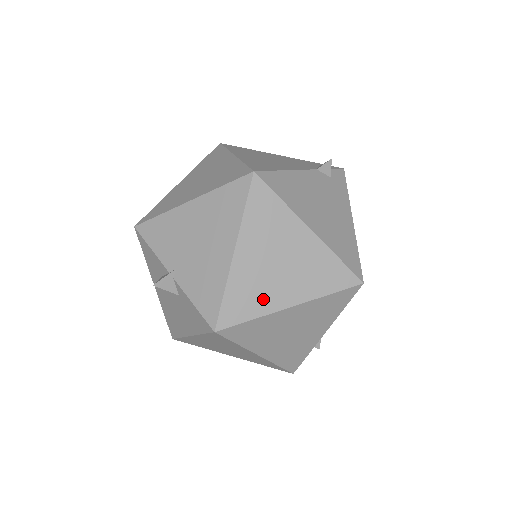
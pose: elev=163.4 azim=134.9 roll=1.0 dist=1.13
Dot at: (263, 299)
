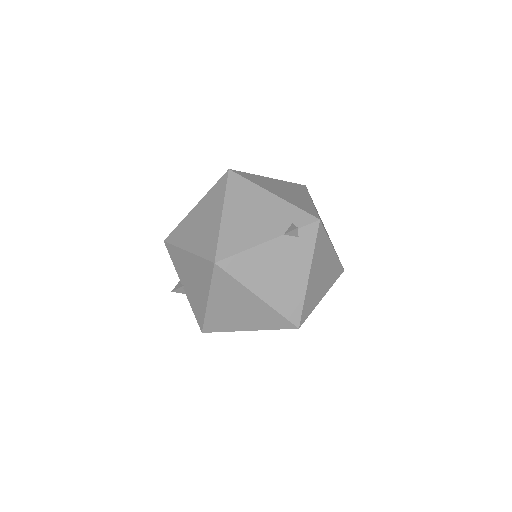
Dot at: (229, 324)
